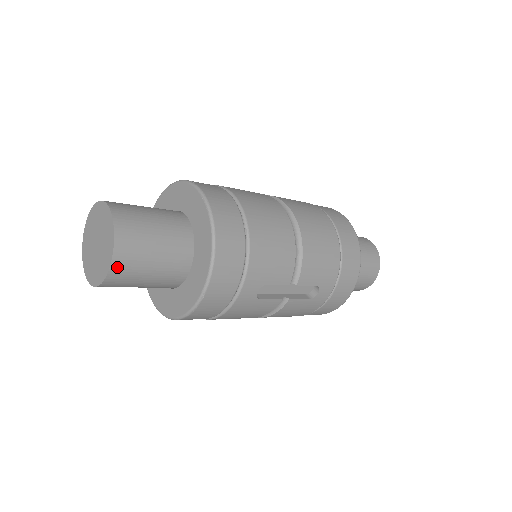
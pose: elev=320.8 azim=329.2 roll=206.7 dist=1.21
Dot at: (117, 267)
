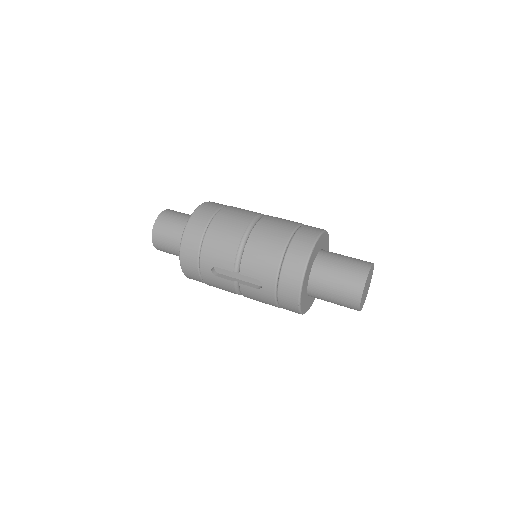
Dot at: (155, 240)
